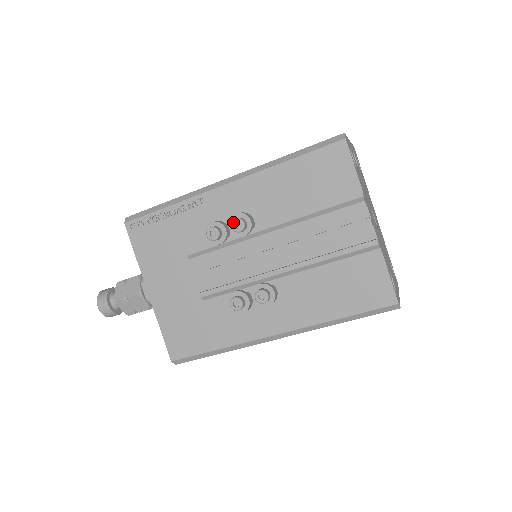
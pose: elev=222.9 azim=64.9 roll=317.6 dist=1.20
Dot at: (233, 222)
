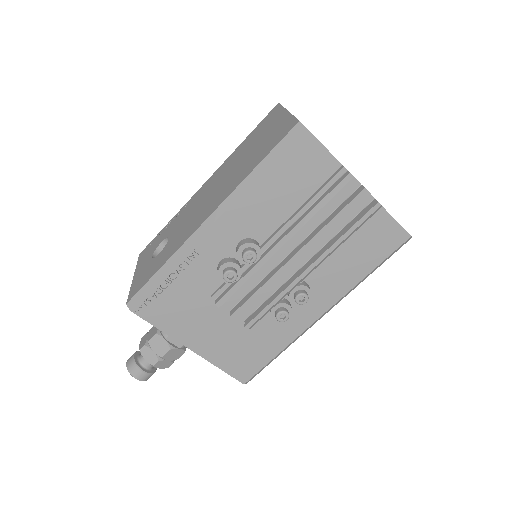
Dot at: (244, 257)
